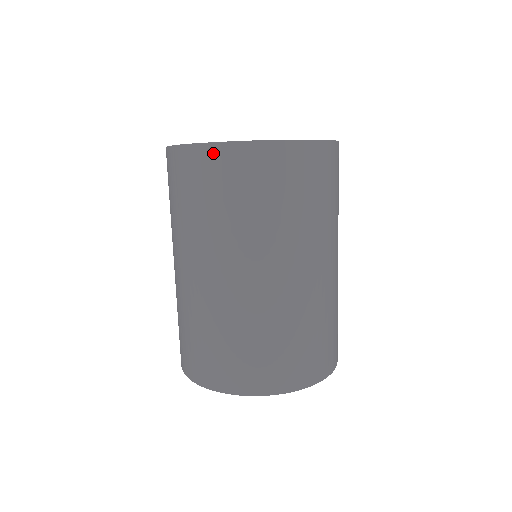
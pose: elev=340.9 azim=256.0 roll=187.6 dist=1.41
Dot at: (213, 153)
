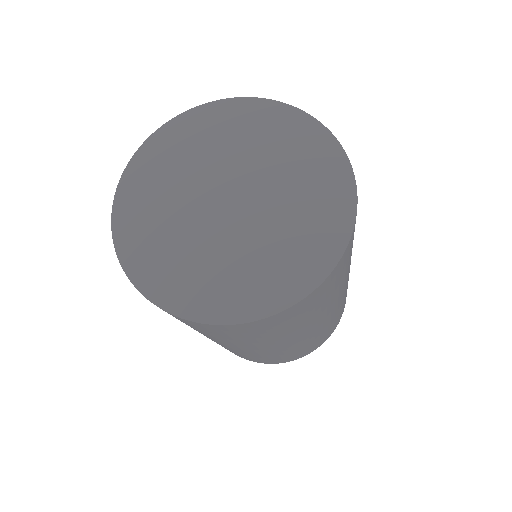
Dot at: (256, 324)
